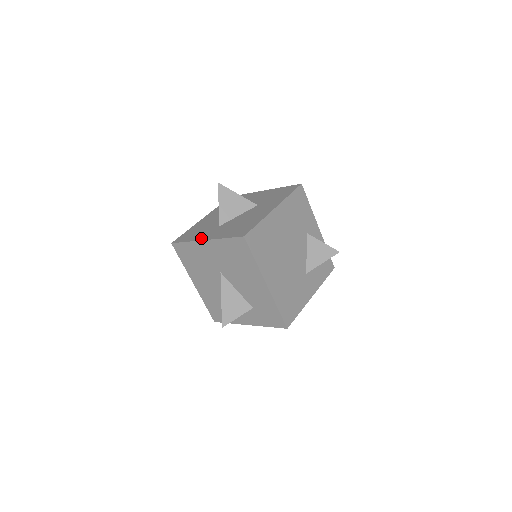
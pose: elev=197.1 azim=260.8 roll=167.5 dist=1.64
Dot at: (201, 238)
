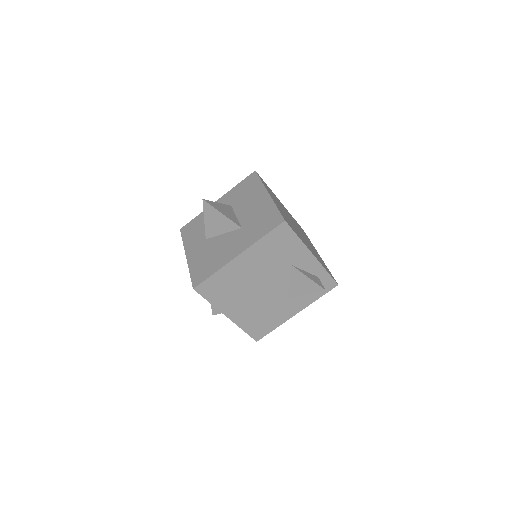
Dot at: (187, 249)
